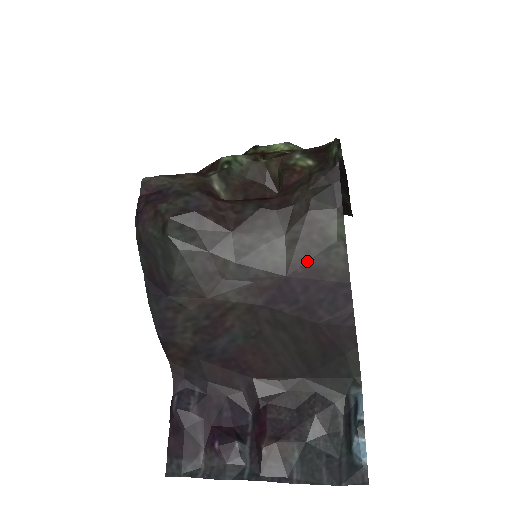
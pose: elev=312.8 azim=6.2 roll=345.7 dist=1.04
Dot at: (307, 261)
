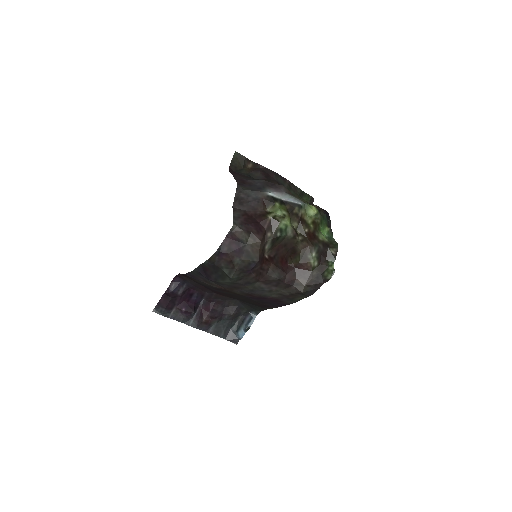
Dot at: (279, 299)
